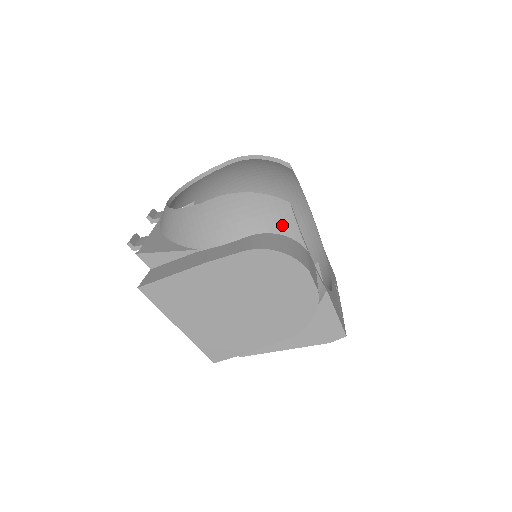
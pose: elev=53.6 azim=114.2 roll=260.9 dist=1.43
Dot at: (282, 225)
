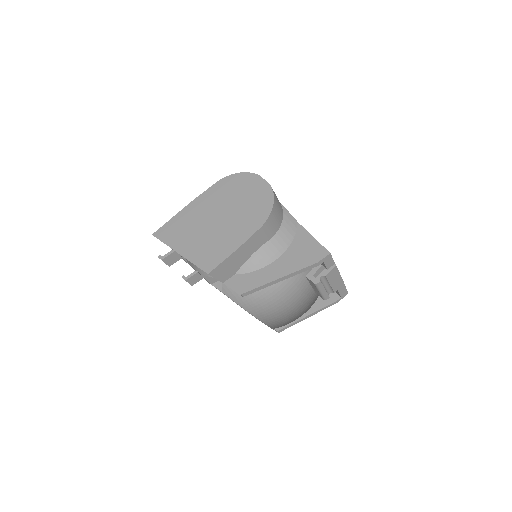
Dot at: occluded
